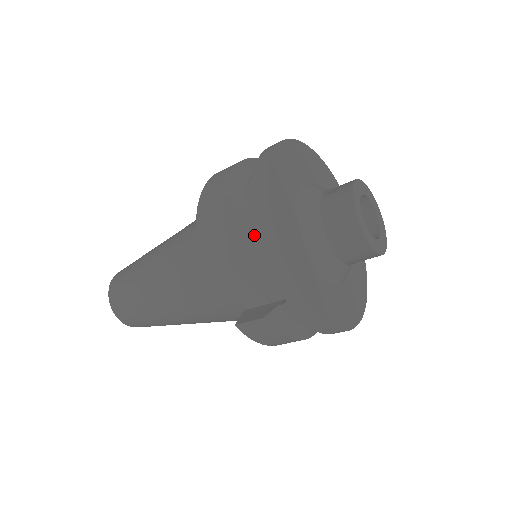
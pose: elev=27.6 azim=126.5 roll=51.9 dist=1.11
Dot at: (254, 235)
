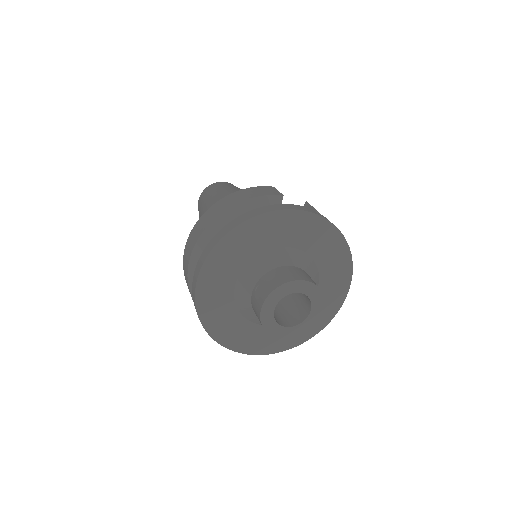
Dot at: occluded
